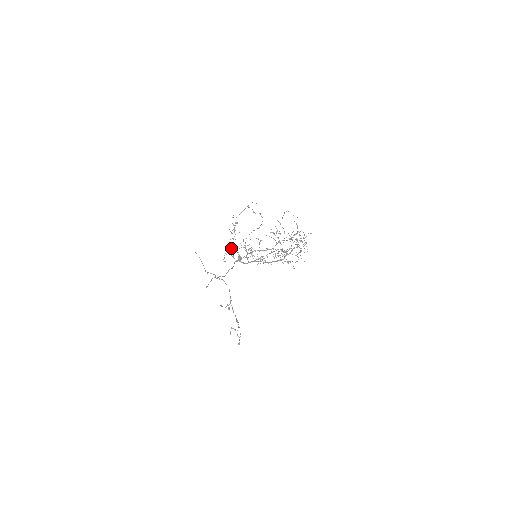
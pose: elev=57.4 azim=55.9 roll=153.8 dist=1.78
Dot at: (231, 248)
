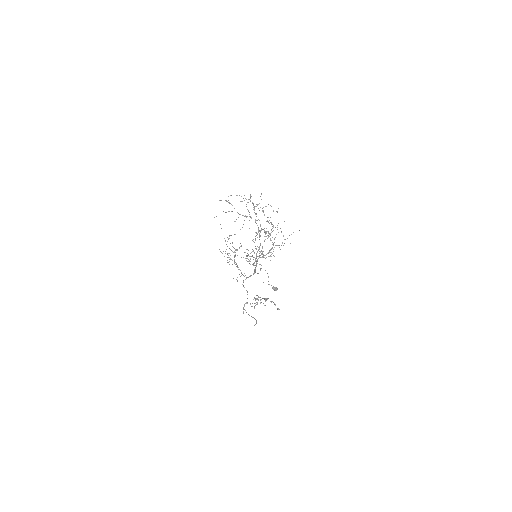
Dot at: (242, 274)
